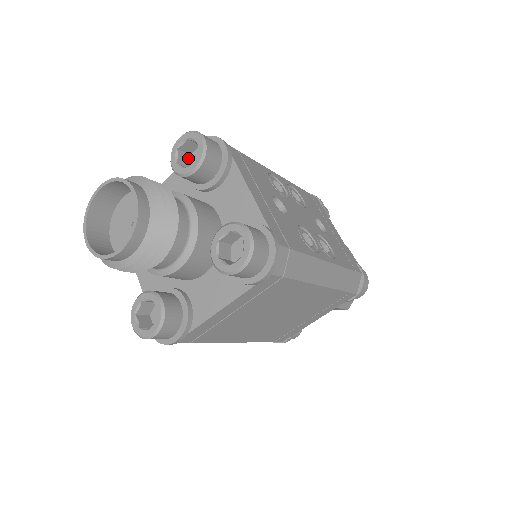
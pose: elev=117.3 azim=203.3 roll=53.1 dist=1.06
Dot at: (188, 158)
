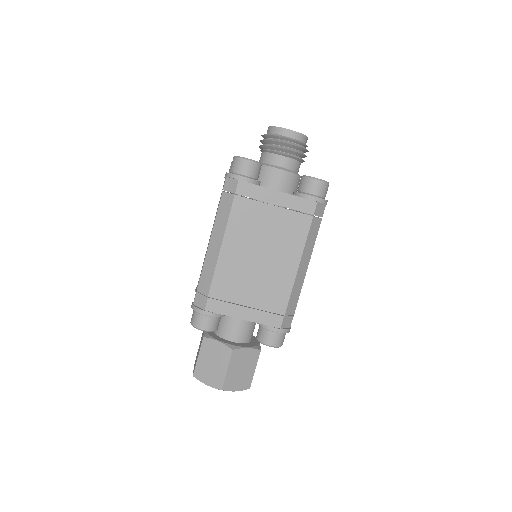
Dot at: occluded
